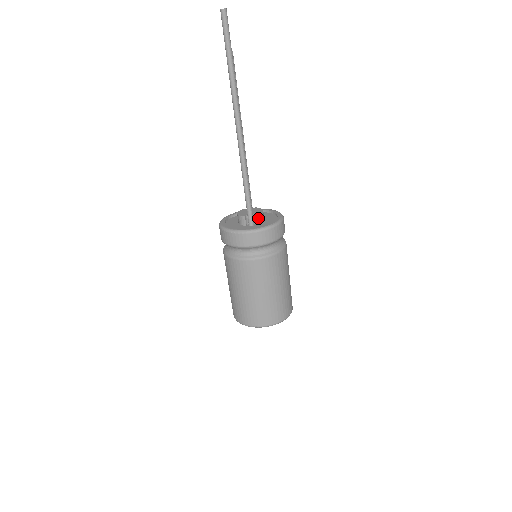
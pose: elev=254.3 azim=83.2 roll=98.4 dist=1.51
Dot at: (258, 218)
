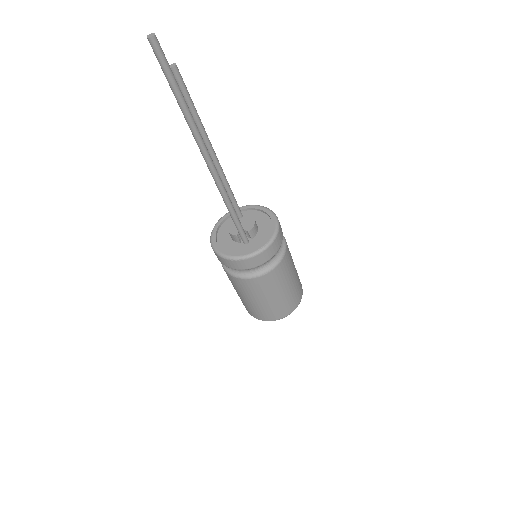
Dot at: (251, 233)
